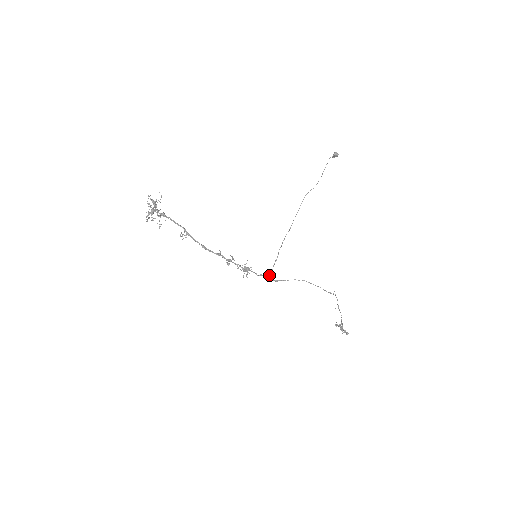
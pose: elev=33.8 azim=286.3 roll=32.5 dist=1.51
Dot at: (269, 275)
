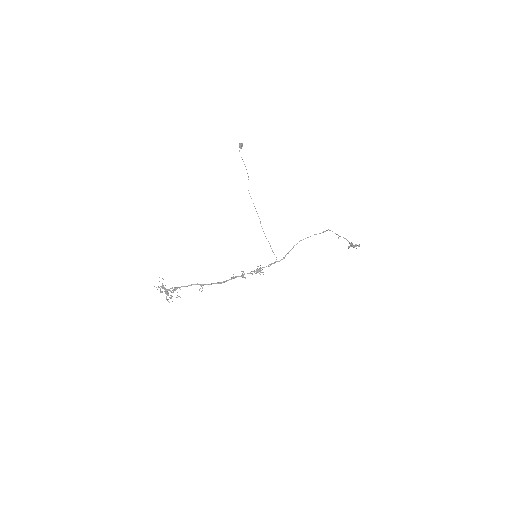
Dot at: (276, 259)
